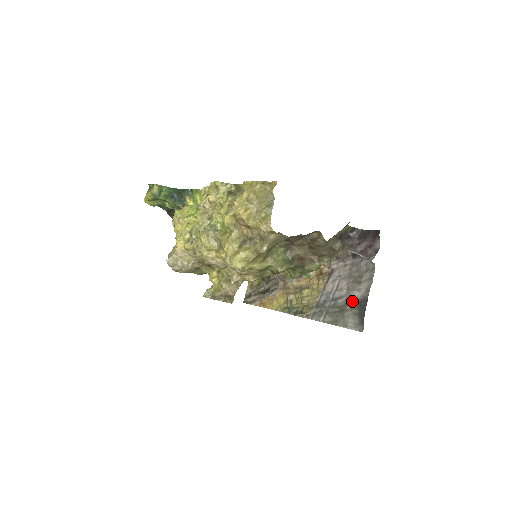
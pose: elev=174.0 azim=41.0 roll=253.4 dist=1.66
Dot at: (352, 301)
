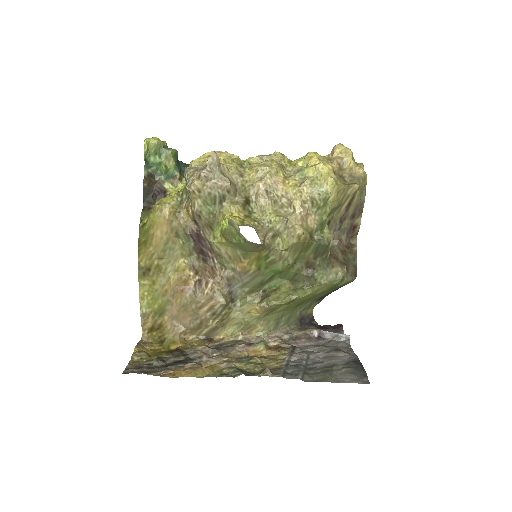
Dot at: (338, 363)
